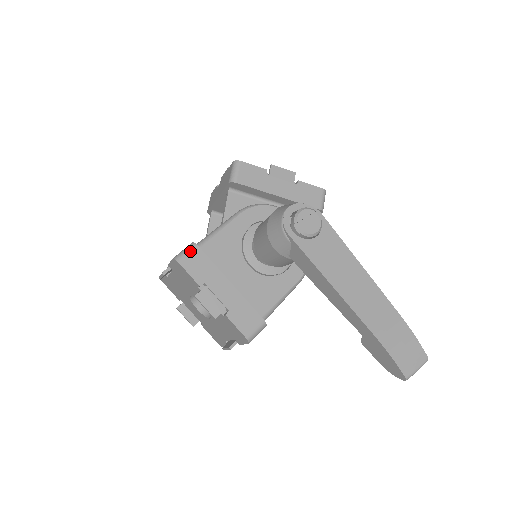
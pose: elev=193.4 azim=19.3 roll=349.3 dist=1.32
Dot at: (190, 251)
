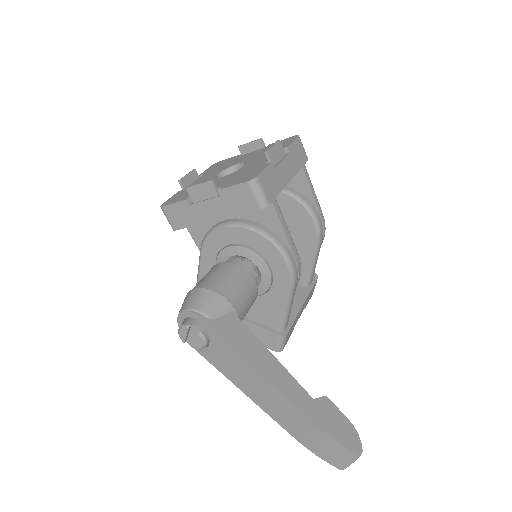
Dot at: occluded
